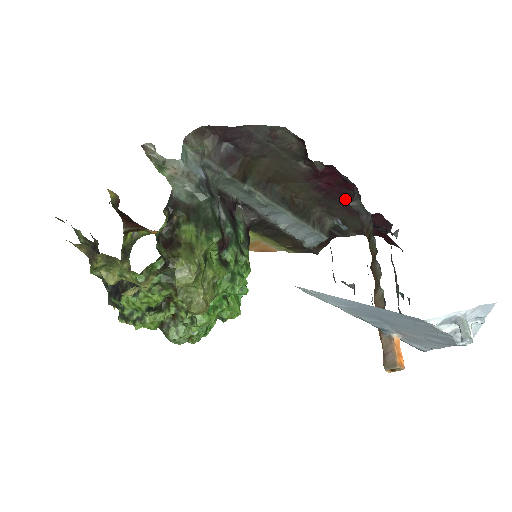
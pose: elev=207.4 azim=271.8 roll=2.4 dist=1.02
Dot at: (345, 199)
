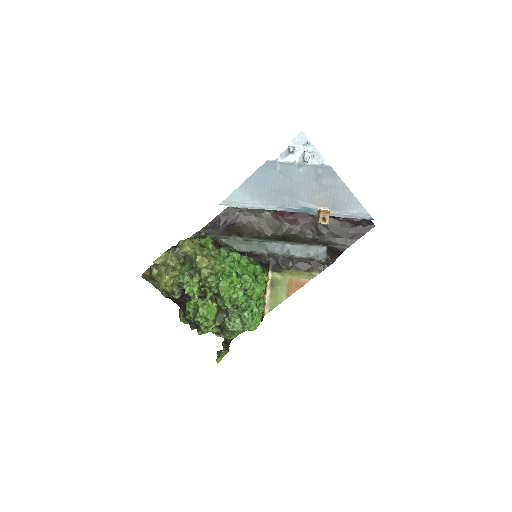
Dot at: (315, 218)
